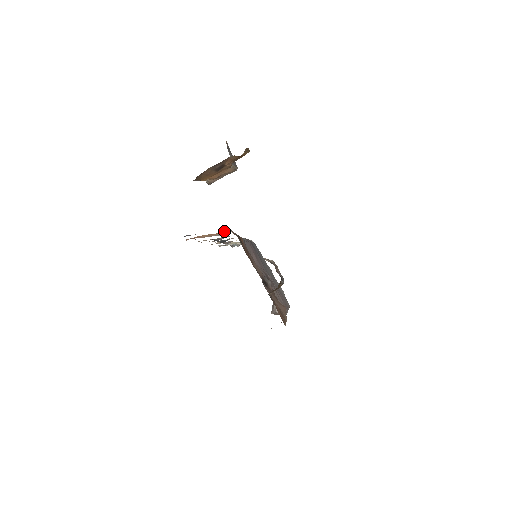
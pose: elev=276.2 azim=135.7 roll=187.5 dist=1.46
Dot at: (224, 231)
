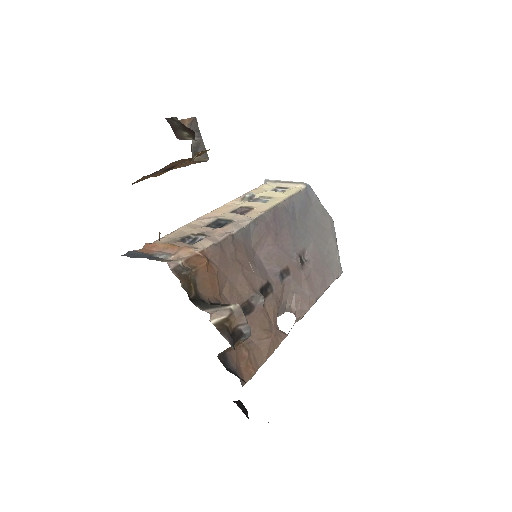
Dot at: occluded
